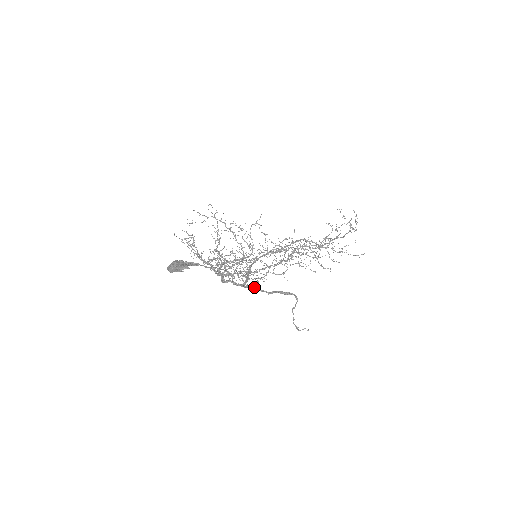
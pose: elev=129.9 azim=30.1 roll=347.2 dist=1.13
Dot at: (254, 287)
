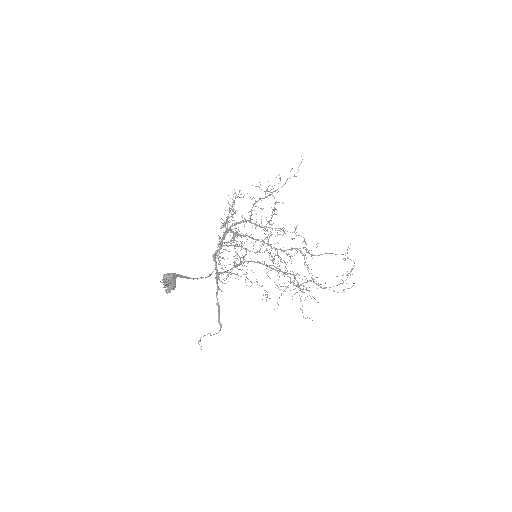
Dot at: (218, 289)
